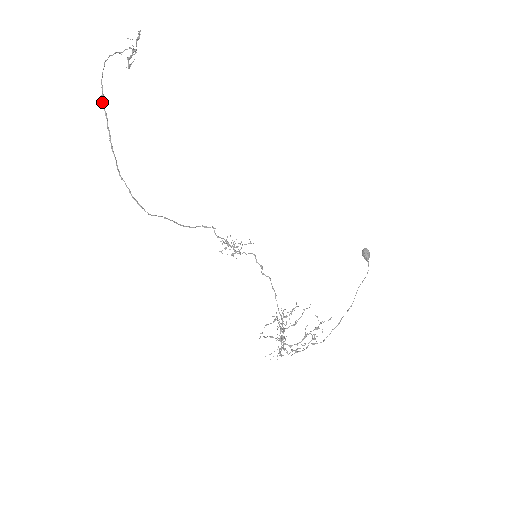
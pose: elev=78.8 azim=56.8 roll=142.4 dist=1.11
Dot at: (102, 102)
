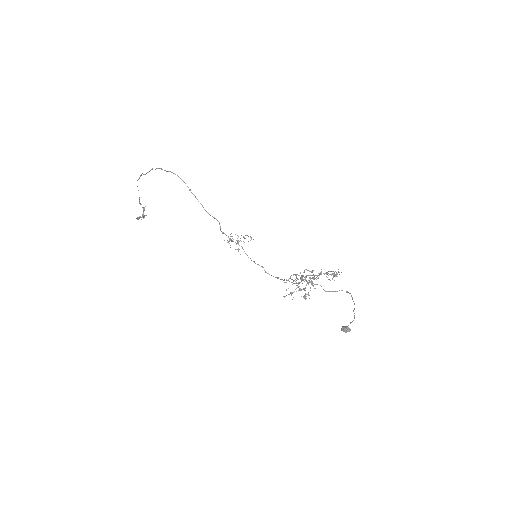
Dot at: (141, 174)
